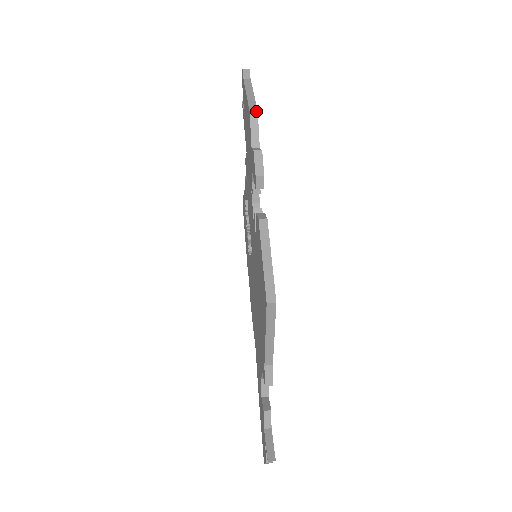
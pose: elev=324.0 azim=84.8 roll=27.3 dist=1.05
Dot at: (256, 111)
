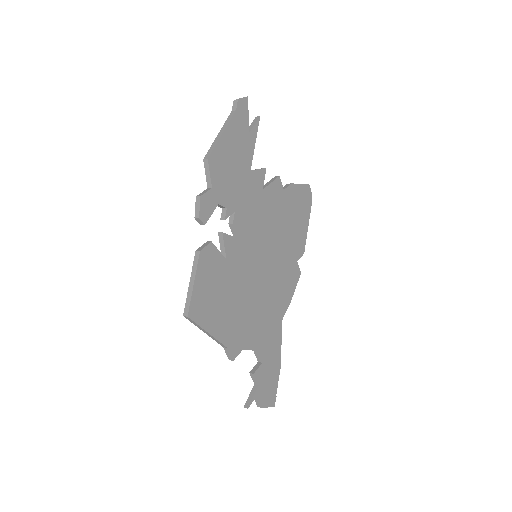
Dot at: (207, 158)
